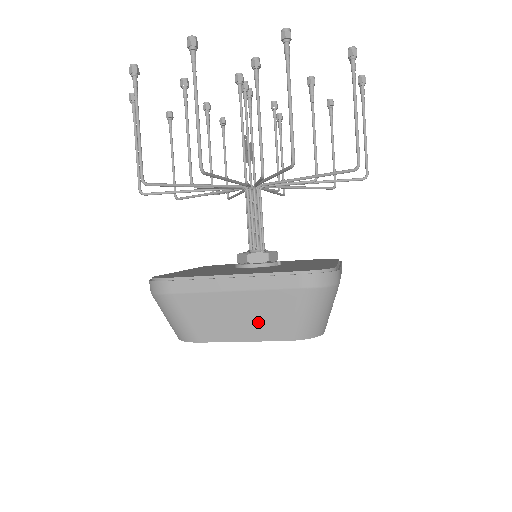
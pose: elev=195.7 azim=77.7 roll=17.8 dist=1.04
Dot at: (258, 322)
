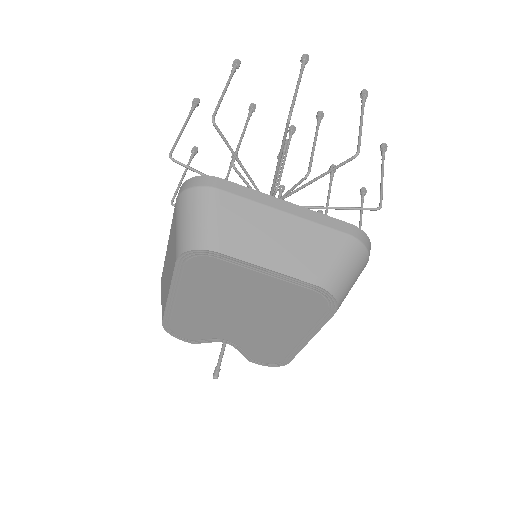
Dot at: (294, 253)
